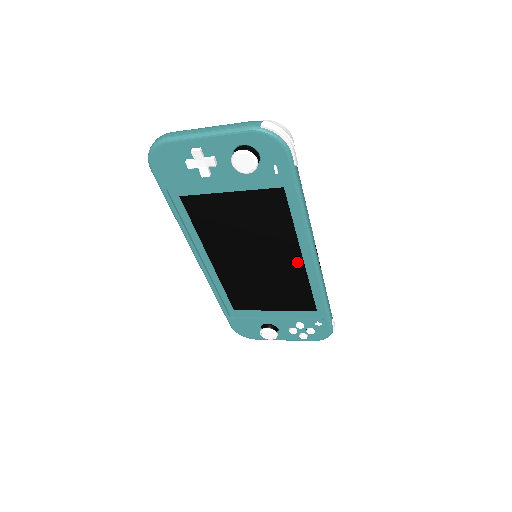
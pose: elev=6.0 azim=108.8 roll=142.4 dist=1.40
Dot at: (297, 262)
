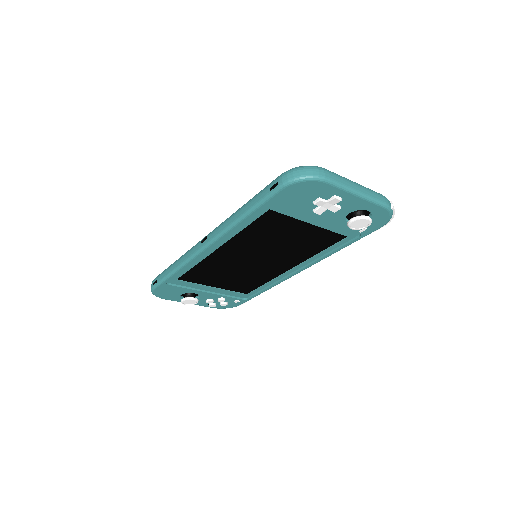
Dot at: (282, 269)
